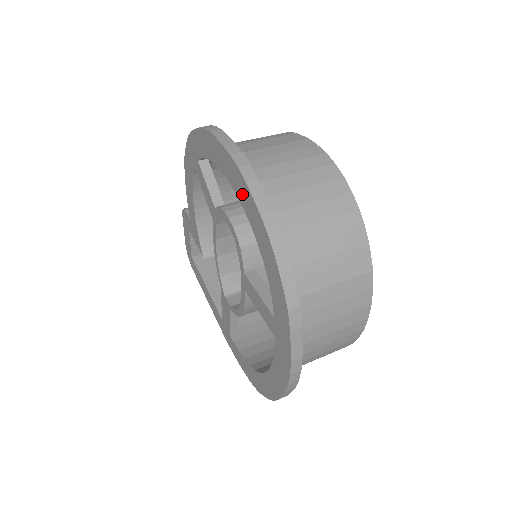
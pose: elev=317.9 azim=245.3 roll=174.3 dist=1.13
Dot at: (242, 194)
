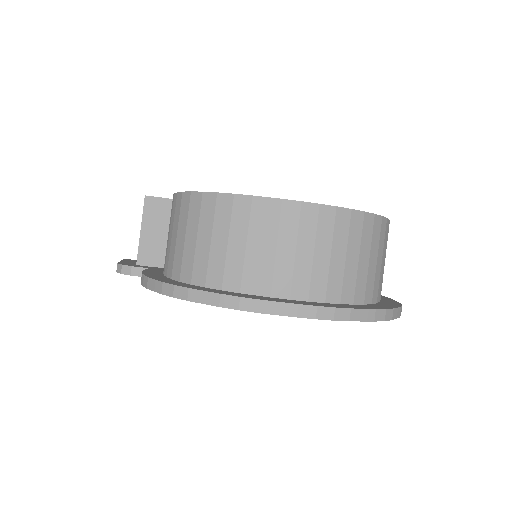
Dot at: occluded
